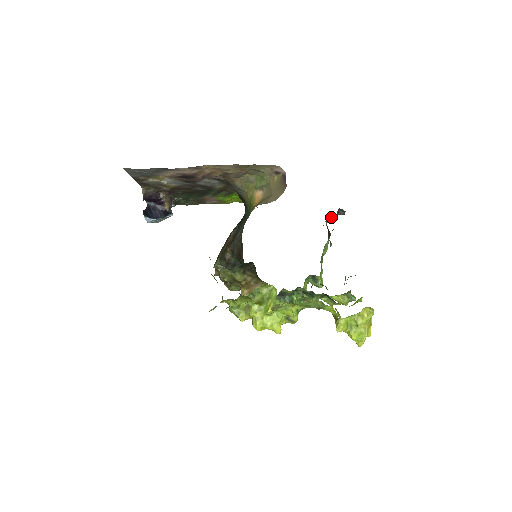
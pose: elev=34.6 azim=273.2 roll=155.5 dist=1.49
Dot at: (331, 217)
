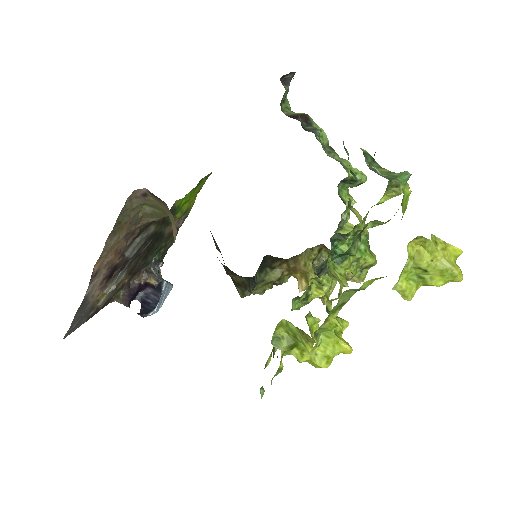
Dot at: (285, 98)
